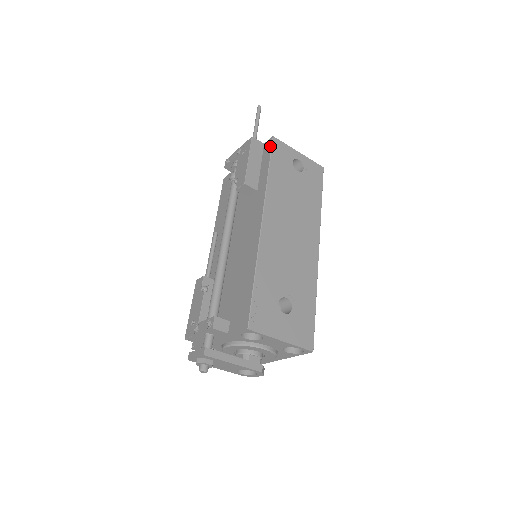
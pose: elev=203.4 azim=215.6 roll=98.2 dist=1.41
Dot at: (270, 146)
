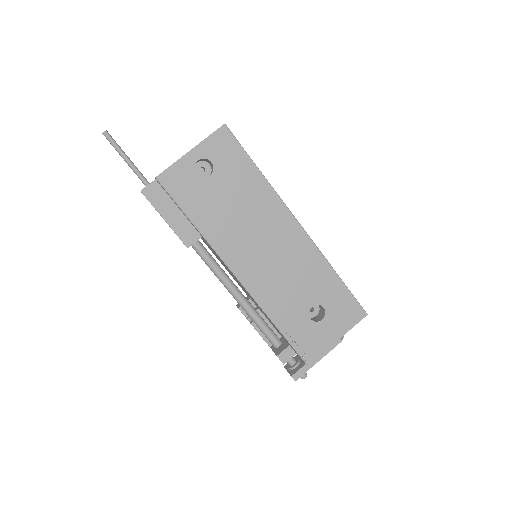
Dot at: occluded
